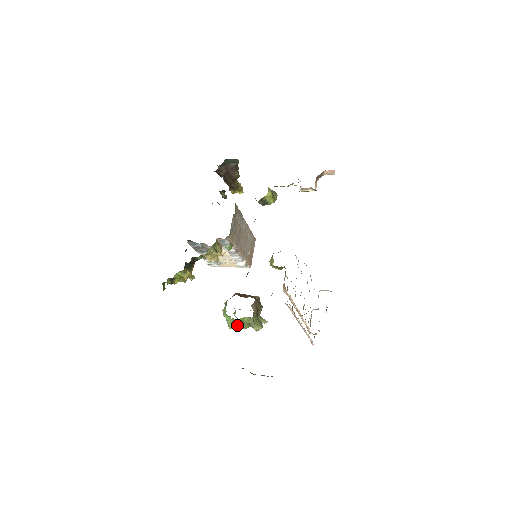
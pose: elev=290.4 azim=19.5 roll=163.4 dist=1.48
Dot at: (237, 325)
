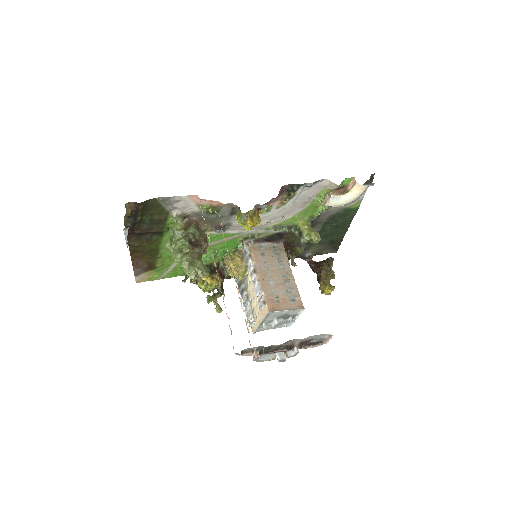
Dot at: (171, 245)
